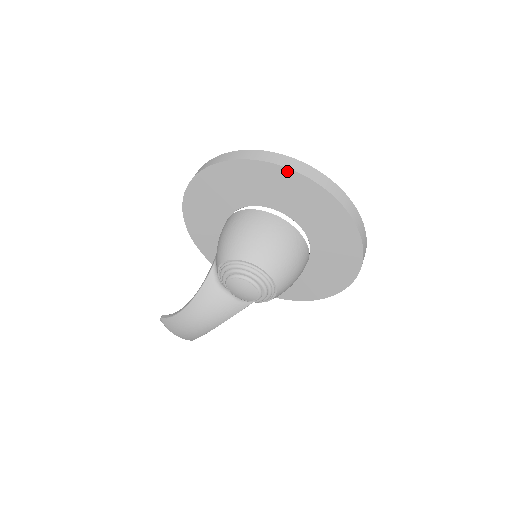
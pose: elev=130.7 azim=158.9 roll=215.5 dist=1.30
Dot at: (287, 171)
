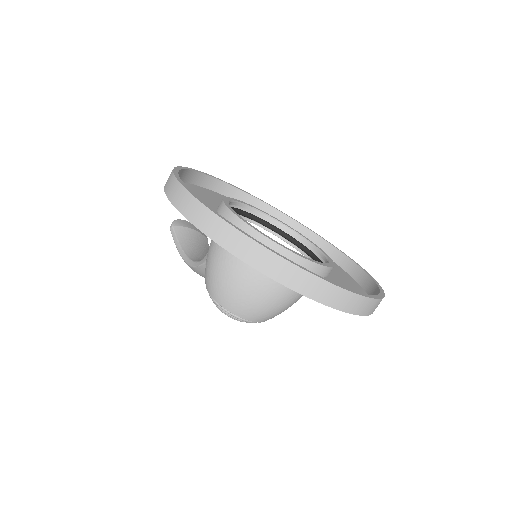
Dot at: (275, 279)
